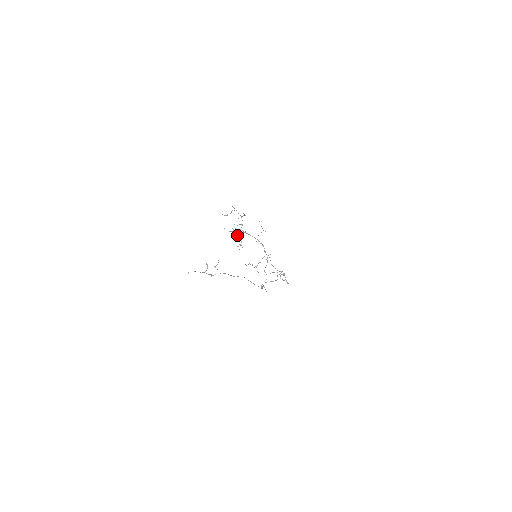
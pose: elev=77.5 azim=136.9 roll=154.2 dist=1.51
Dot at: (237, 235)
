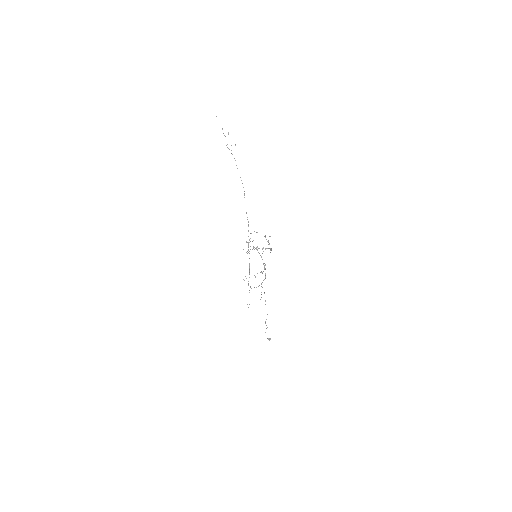
Dot at: (250, 241)
